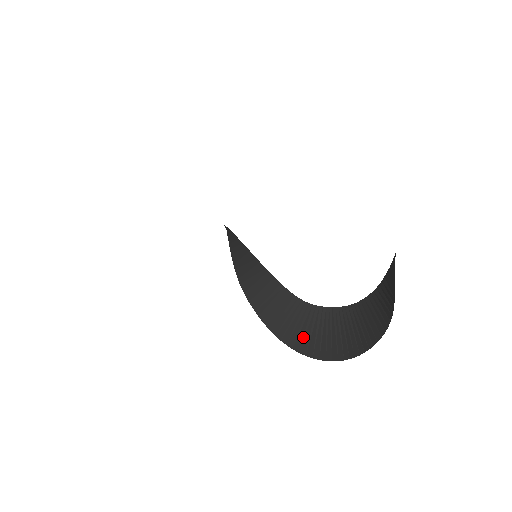
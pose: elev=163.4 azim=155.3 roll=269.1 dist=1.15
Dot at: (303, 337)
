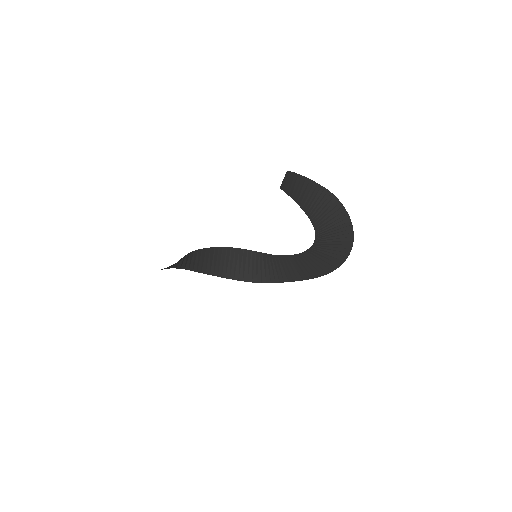
Dot at: (330, 260)
